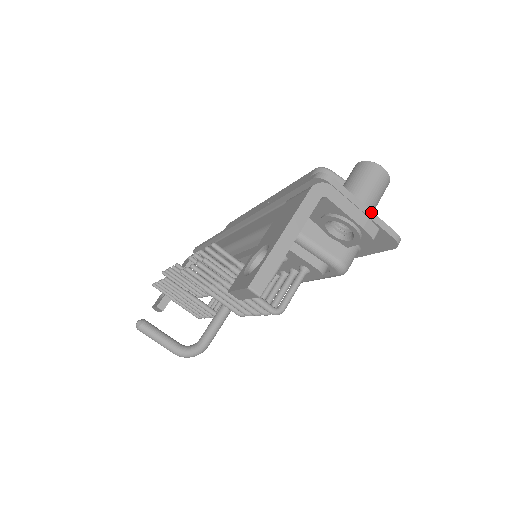
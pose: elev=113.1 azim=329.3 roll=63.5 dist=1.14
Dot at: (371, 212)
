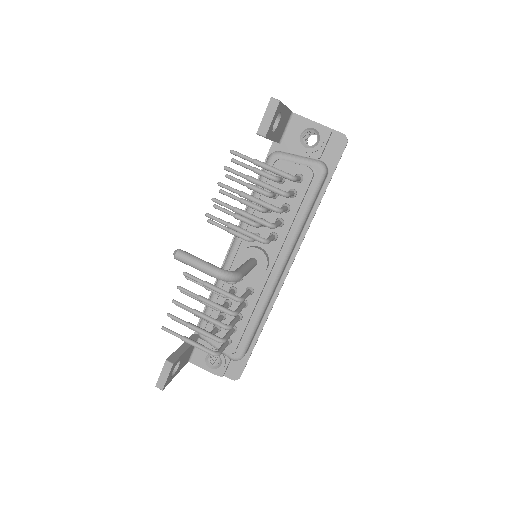
Dot at: occluded
